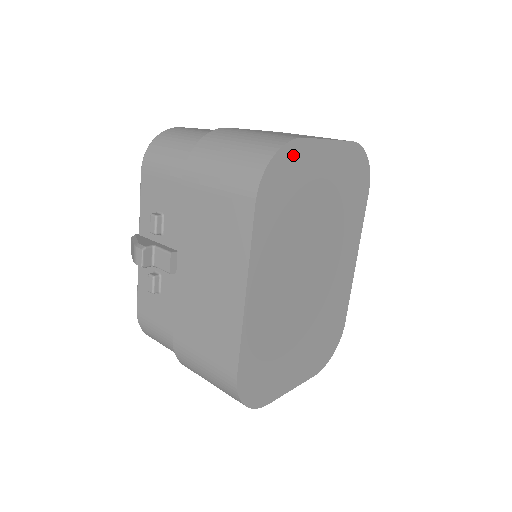
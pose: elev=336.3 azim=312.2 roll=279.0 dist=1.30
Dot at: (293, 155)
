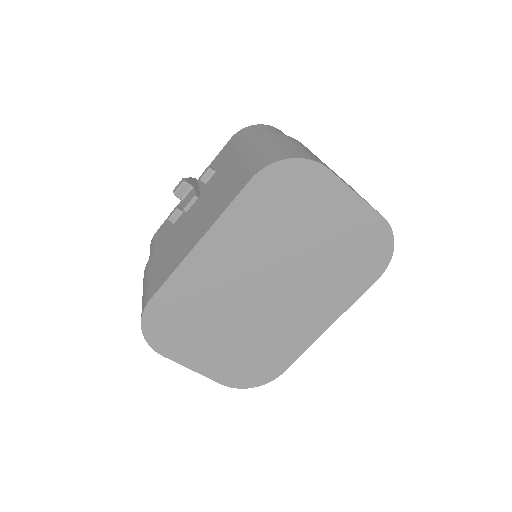
Dot at: (310, 174)
